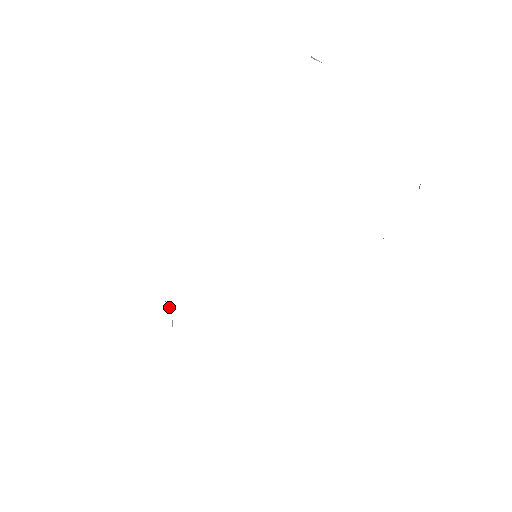
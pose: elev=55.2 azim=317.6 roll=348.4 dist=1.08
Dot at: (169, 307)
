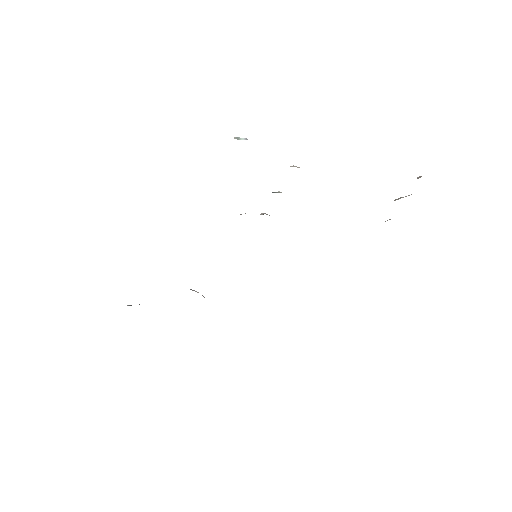
Dot at: occluded
